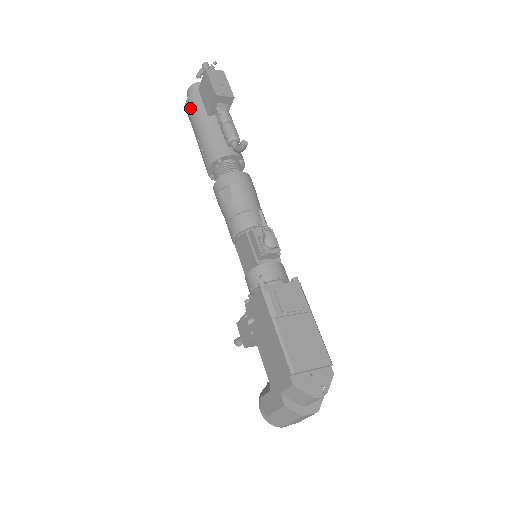
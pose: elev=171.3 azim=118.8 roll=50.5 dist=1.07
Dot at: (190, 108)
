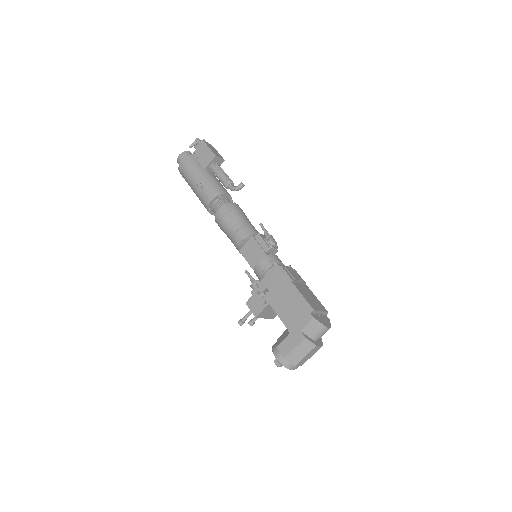
Dot at: (187, 165)
